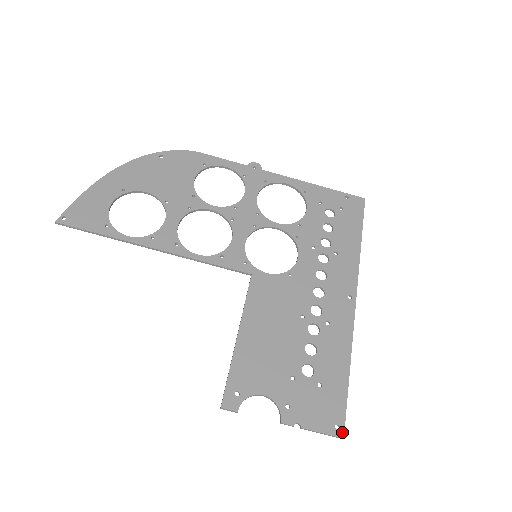
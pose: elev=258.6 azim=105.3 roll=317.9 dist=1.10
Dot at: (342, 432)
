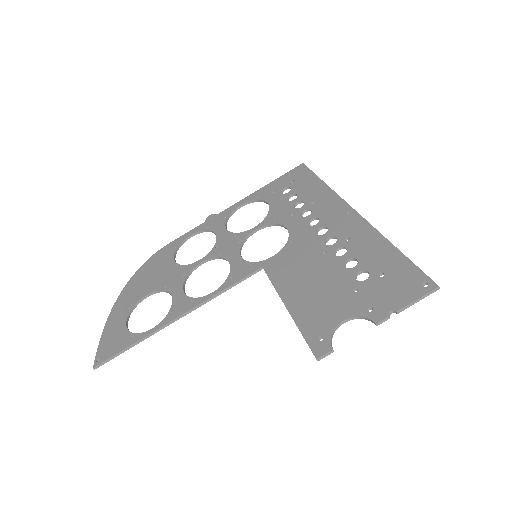
Dot at: (433, 284)
